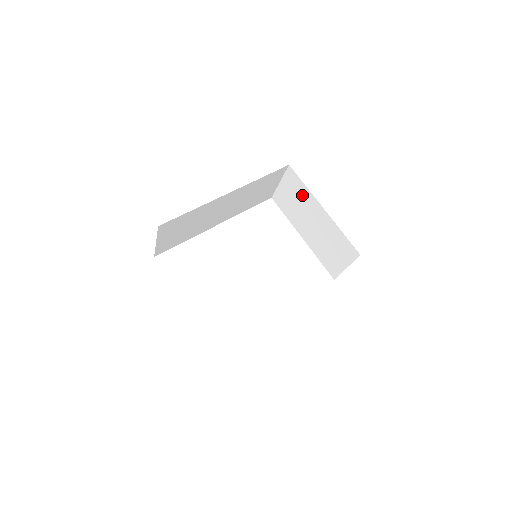
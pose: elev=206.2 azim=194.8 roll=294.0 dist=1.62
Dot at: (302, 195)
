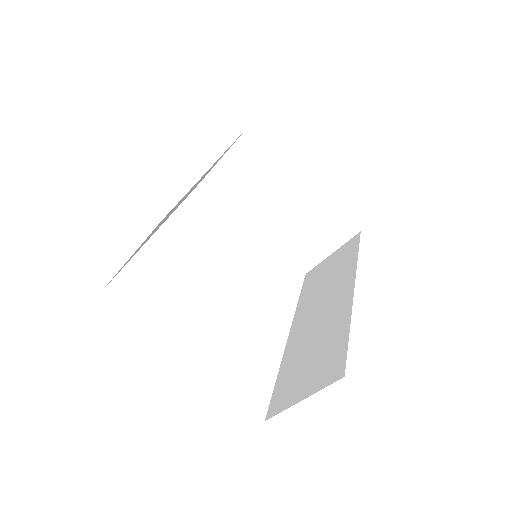
Dot at: (268, 167)
